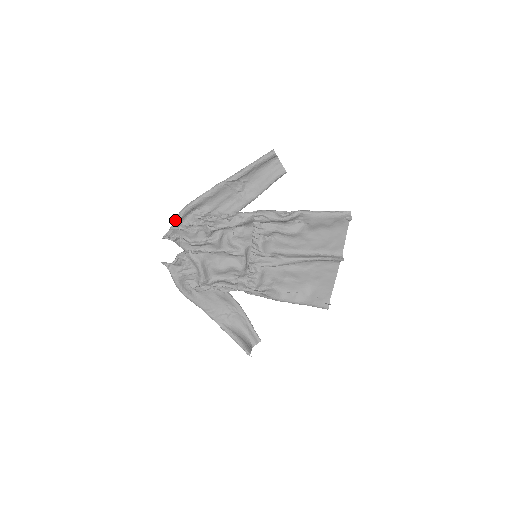
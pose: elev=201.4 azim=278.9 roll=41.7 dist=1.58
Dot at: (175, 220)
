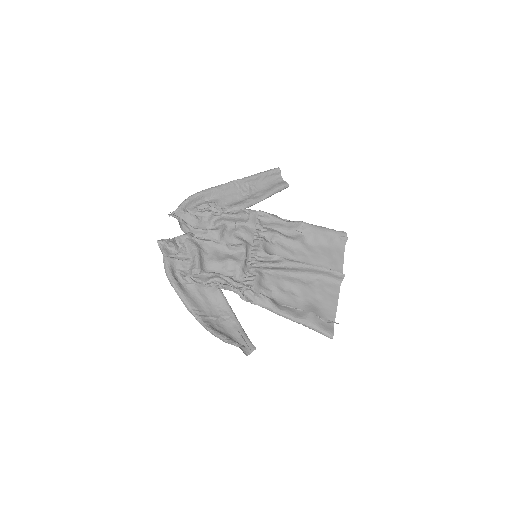
Dot at: (183, 202)
